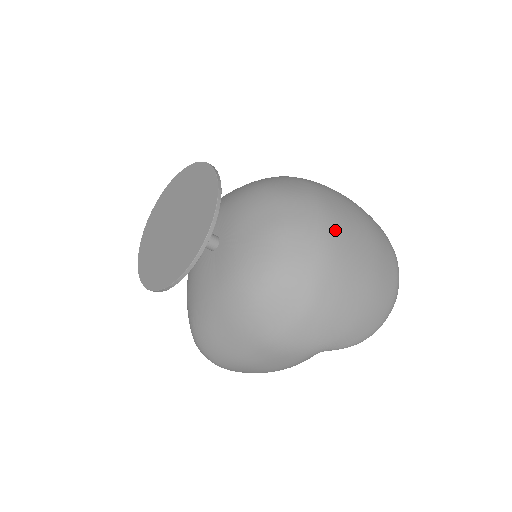
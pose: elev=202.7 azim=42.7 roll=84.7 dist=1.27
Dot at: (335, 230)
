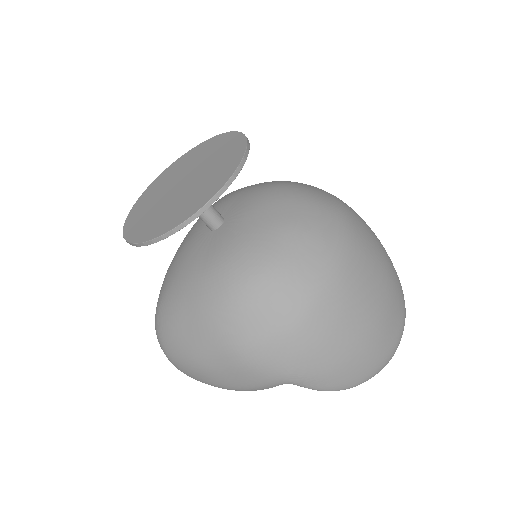
Dot at: (352, 253)
